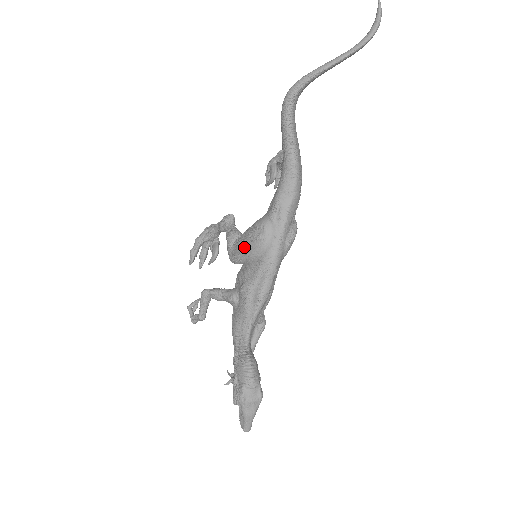
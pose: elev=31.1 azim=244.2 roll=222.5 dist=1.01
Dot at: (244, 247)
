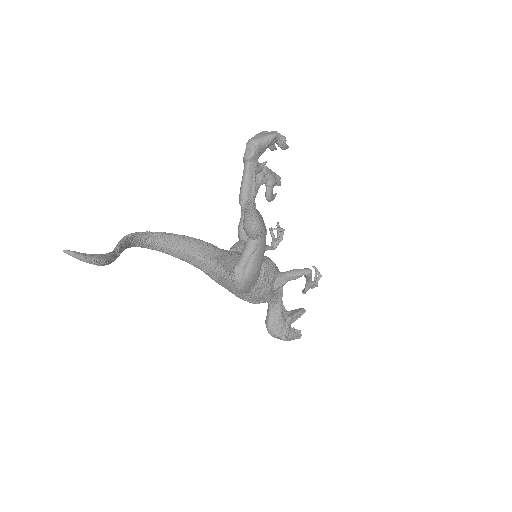
Dot at: occluded
